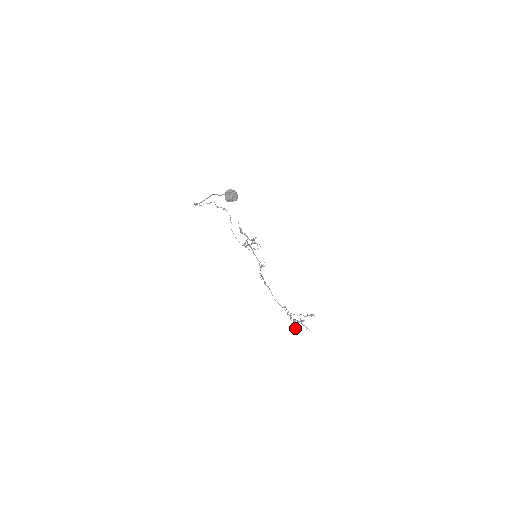
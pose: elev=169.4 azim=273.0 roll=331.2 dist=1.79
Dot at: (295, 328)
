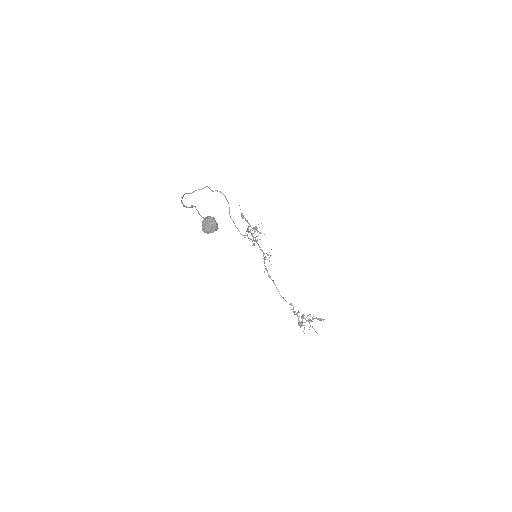
Dot at: occluded
